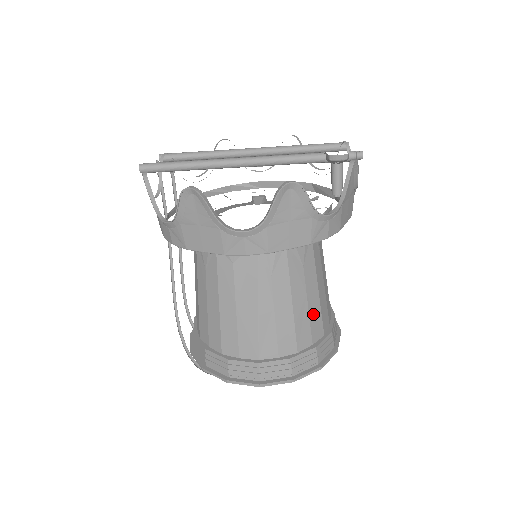
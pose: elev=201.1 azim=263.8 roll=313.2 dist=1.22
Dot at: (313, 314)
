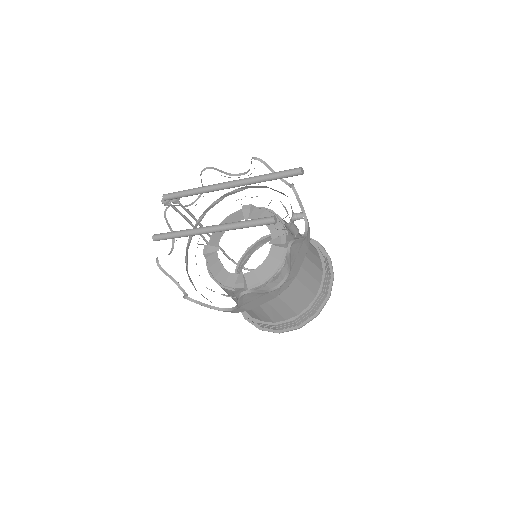
Dot at: (302, 295)
